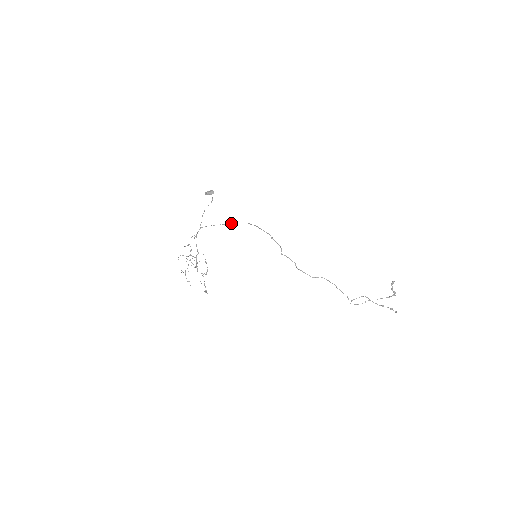
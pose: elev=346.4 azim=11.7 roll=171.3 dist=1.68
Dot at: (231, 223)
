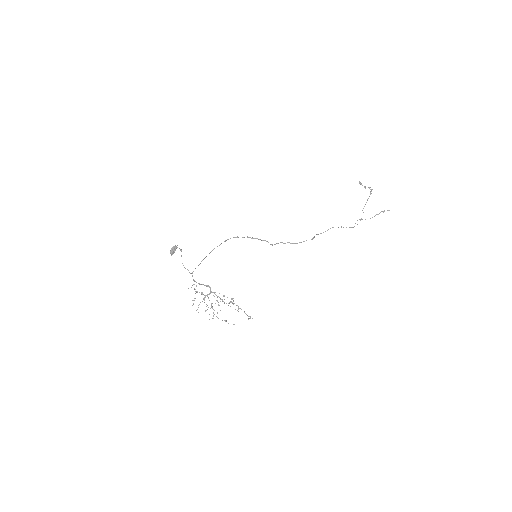
Dot at: (212, 250)
